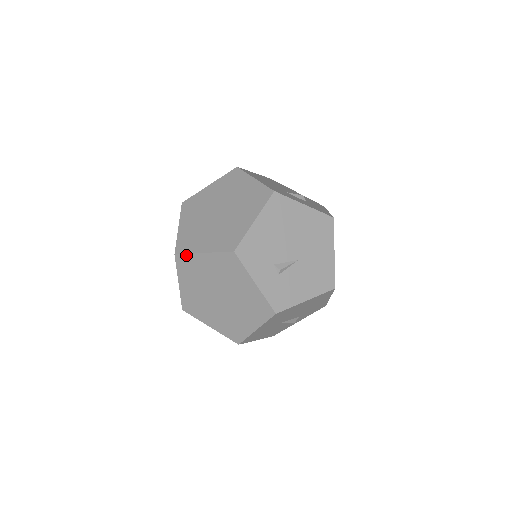
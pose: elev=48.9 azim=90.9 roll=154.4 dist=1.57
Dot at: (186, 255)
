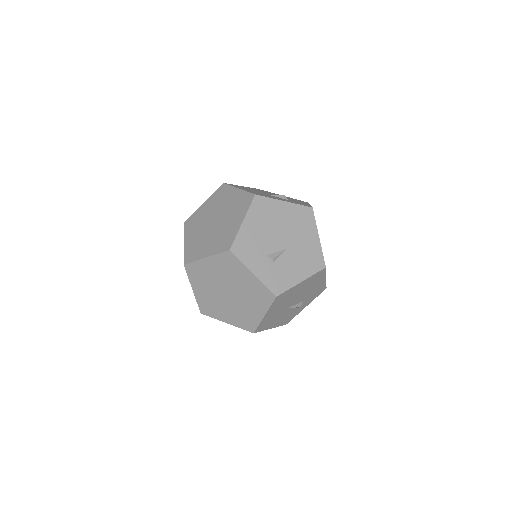
Dot at: (193, 263)
